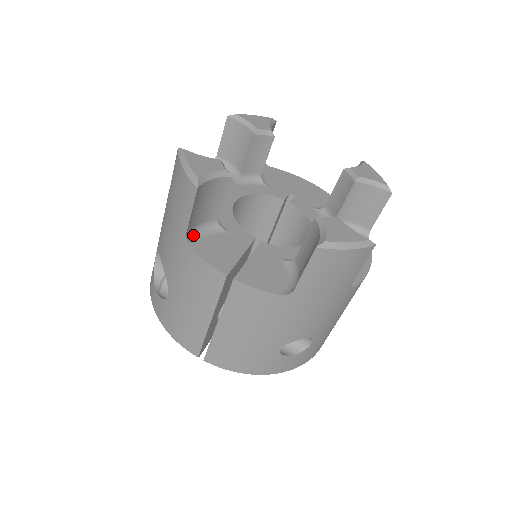
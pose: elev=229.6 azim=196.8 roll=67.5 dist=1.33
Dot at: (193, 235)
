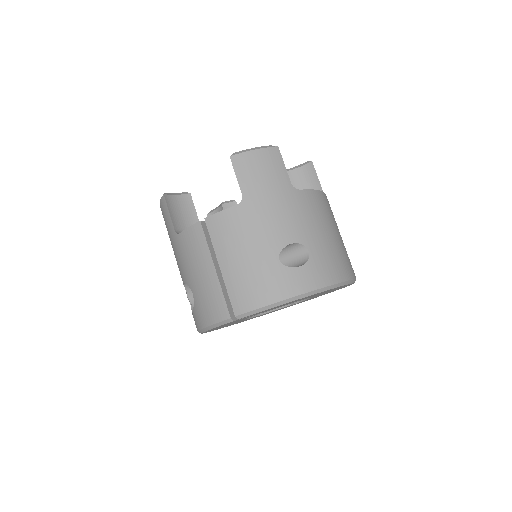
Dot at: occluded
